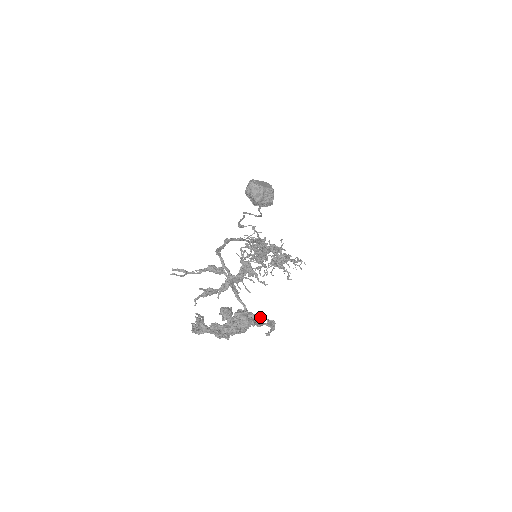
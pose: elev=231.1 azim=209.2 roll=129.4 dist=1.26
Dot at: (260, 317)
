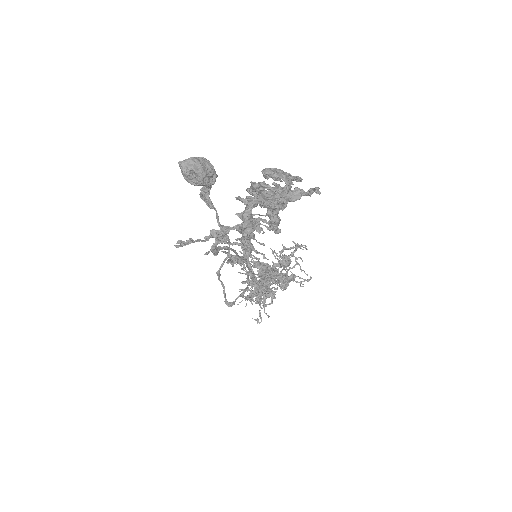
Dot at: (294, 188)
